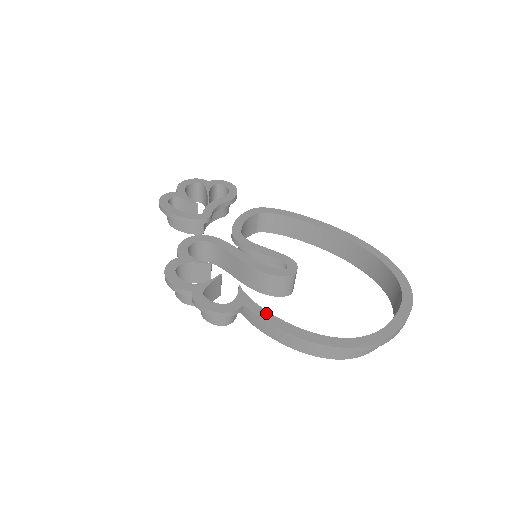
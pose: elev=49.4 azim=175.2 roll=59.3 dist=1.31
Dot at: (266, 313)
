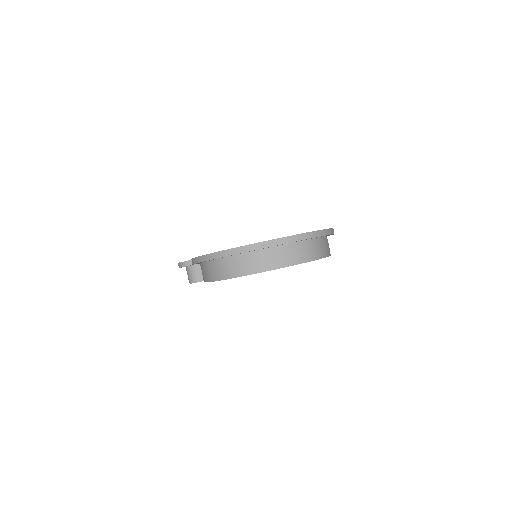
Dot at: occluded
